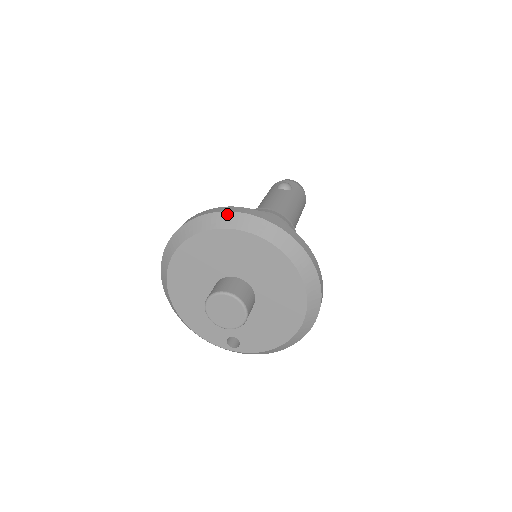
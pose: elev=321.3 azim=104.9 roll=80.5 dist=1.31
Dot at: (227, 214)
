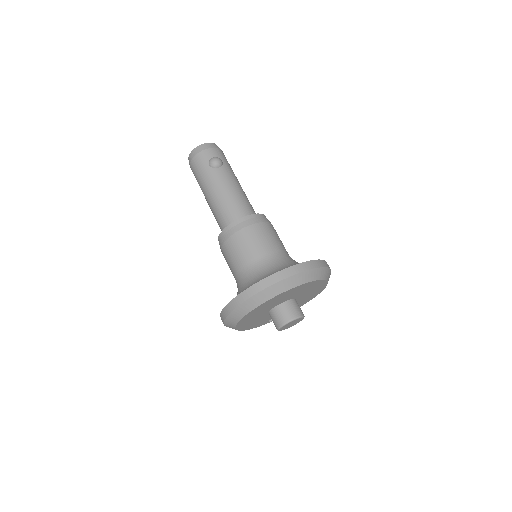
Dot at: (286, 280)
